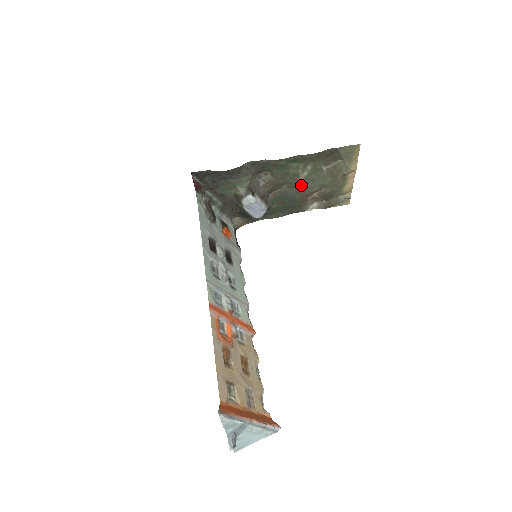
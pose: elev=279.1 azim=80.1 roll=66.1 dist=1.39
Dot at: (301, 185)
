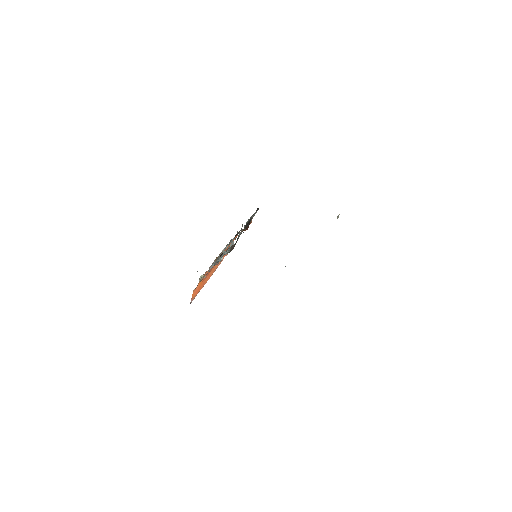
Dot at: occluded
